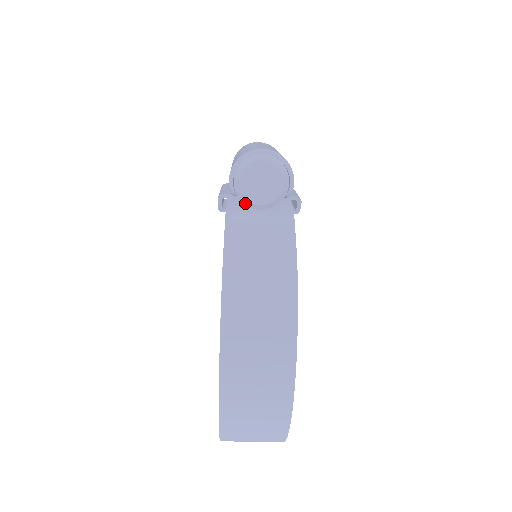
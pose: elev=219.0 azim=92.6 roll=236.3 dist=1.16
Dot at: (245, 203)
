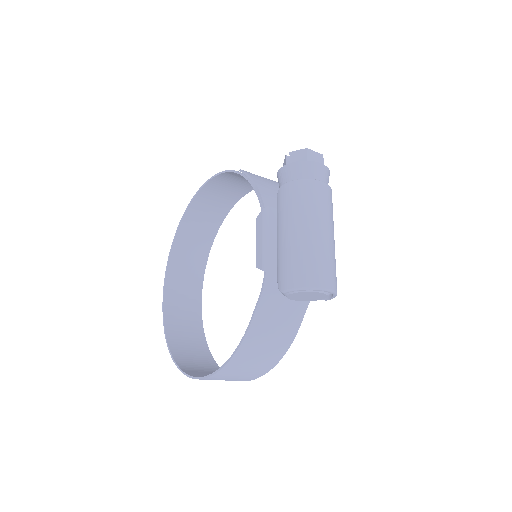
Dot at: (283, 294)
